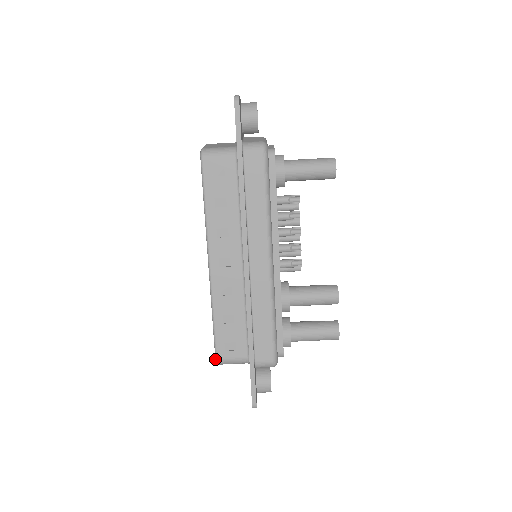
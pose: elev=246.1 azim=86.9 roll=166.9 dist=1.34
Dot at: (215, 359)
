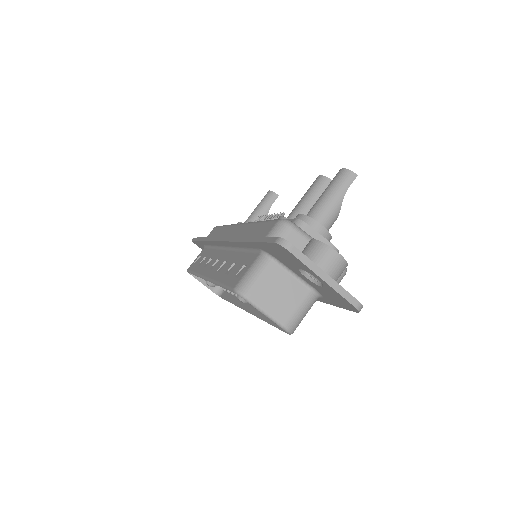
Dot at: occluded
